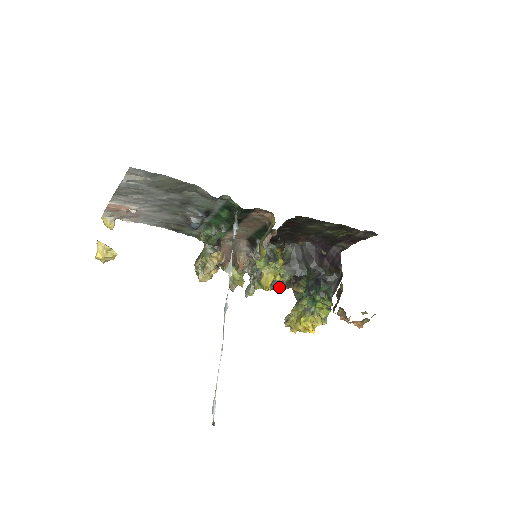
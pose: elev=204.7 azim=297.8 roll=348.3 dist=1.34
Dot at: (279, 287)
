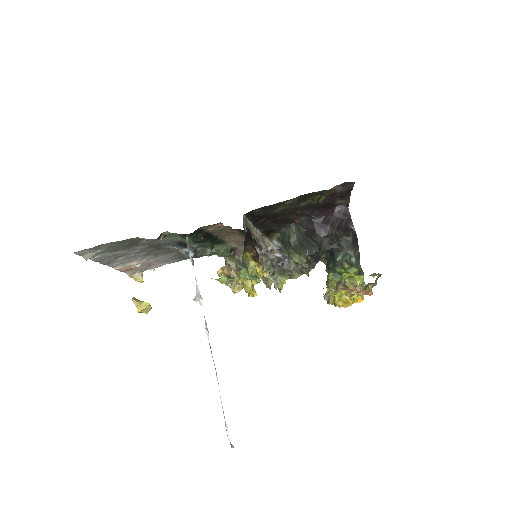
Dot at: (302, 271)
